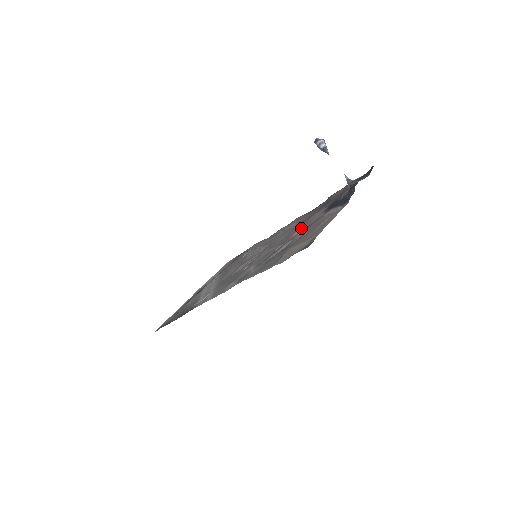
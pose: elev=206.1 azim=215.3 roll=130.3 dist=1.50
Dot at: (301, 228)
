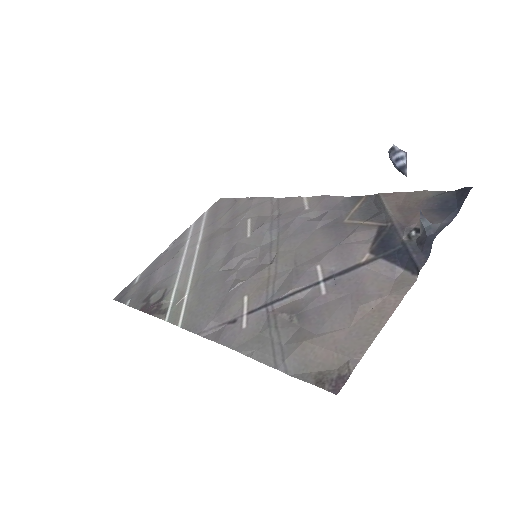
Dot at: (329, 261)
